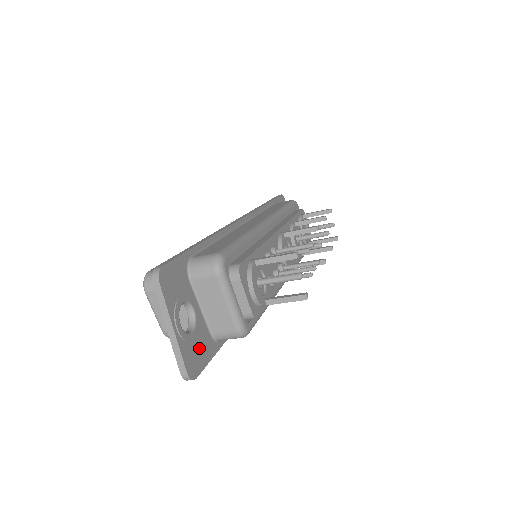
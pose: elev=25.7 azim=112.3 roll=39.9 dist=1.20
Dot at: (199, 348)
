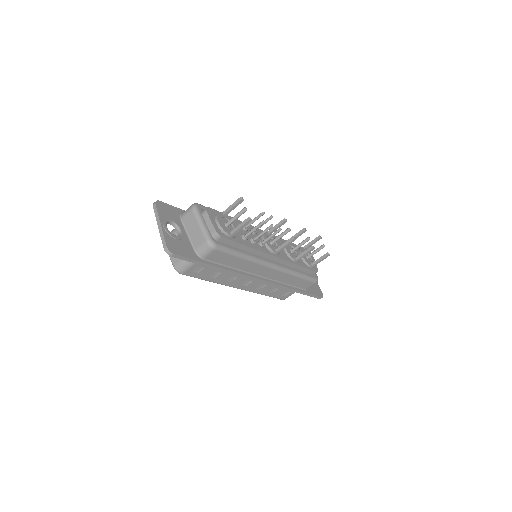
Dot at: (181, 247)
